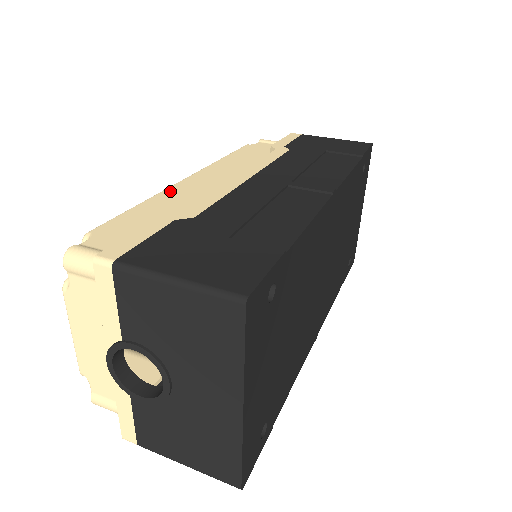
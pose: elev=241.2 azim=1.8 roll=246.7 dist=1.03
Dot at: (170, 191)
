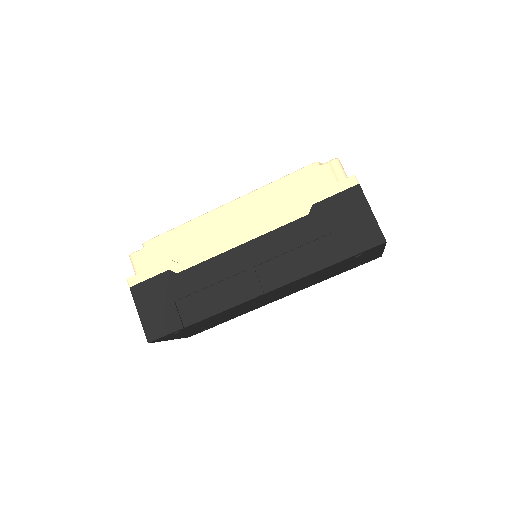
Dot at: (203, 220)
